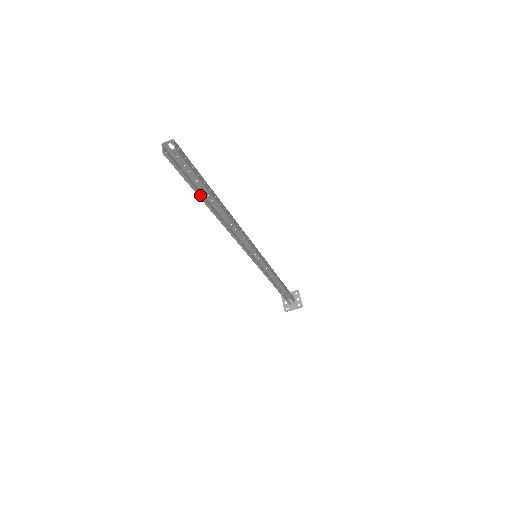
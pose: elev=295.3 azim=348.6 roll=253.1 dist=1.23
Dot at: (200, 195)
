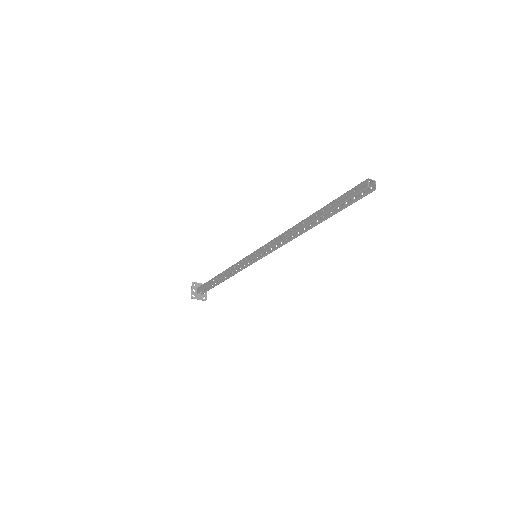
Dot at: occluded
